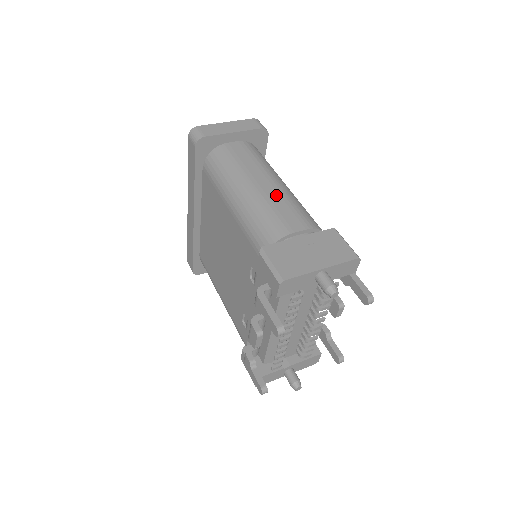
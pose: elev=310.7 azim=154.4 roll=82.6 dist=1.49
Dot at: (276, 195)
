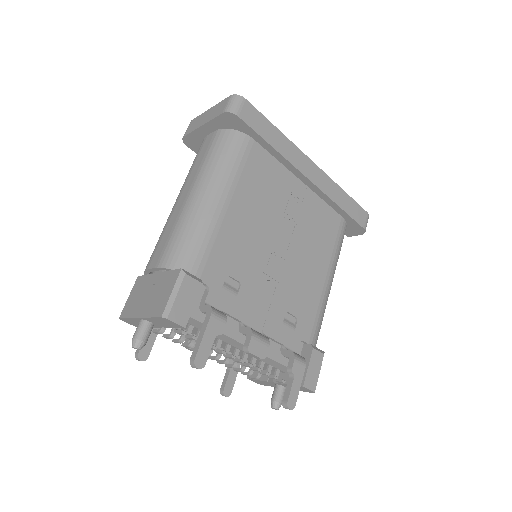
Dot at: (175, 216)
